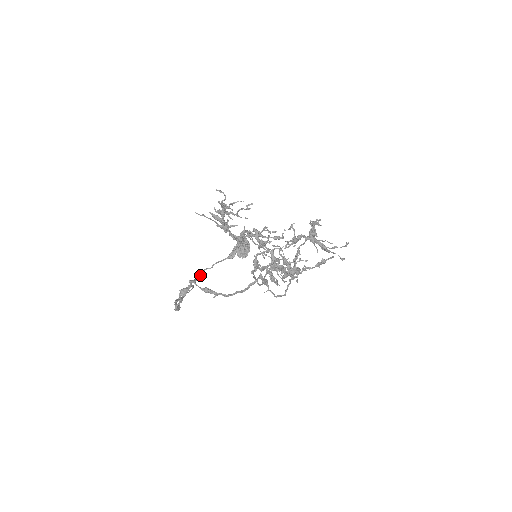
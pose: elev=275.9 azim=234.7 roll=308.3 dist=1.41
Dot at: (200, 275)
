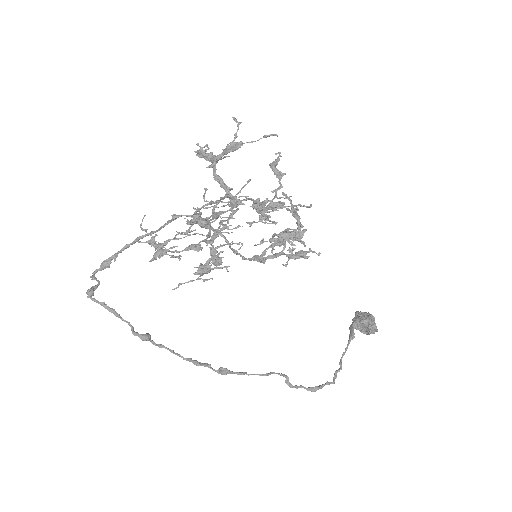
Dot at: (330, 382)
